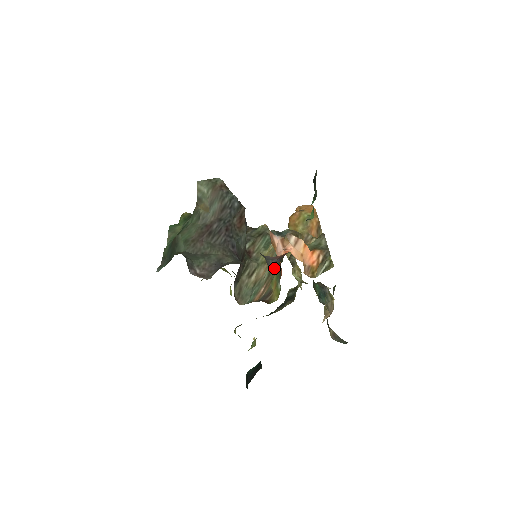
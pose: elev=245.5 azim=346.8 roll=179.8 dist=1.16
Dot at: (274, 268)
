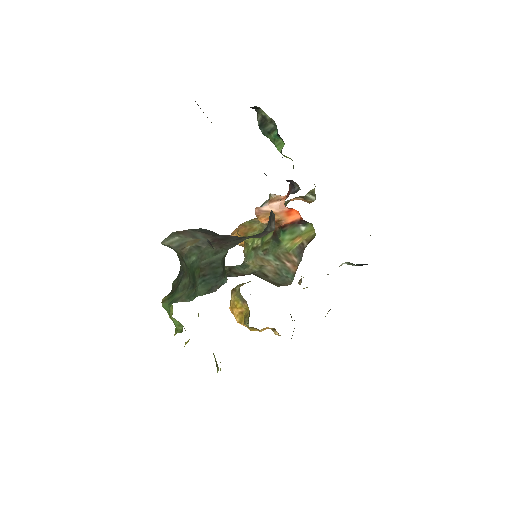
Dot at: occluded
